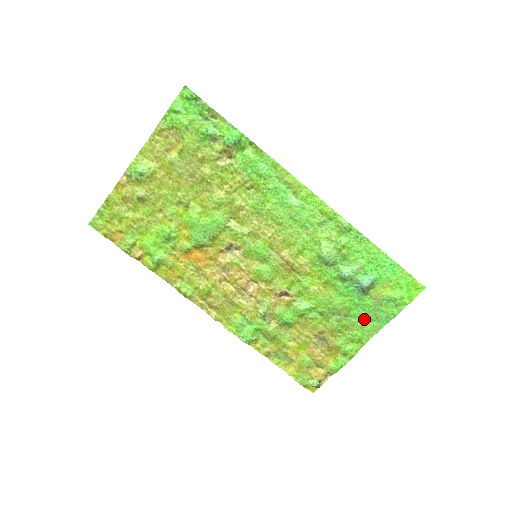
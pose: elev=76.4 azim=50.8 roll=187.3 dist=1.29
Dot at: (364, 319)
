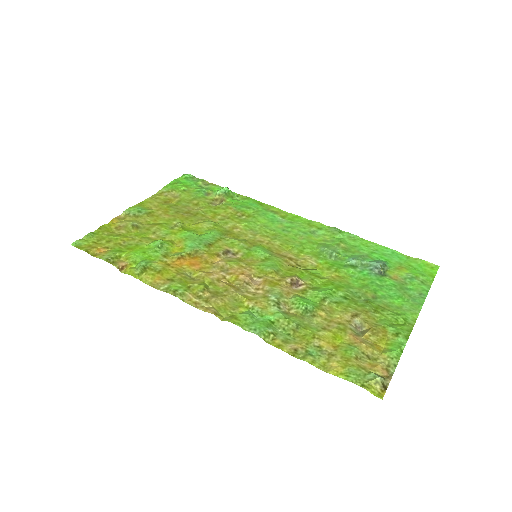
Dot at: (396, 299)
